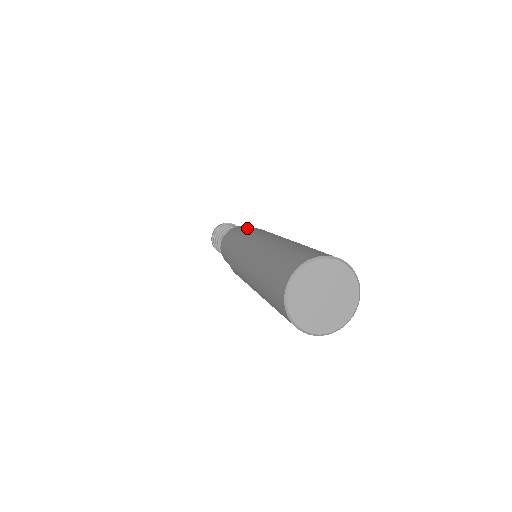
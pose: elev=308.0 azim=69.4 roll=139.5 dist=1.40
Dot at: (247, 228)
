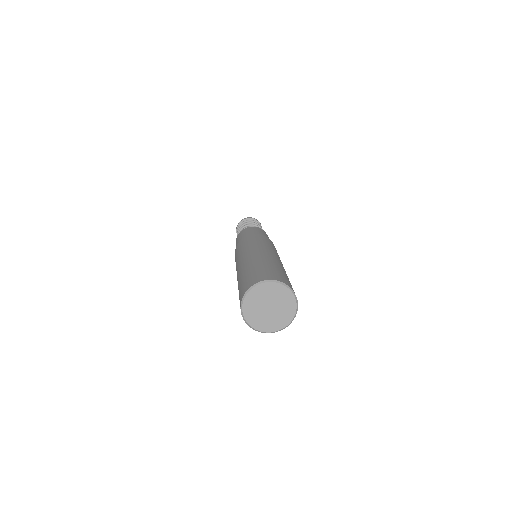
Dot at: (242, 235)
